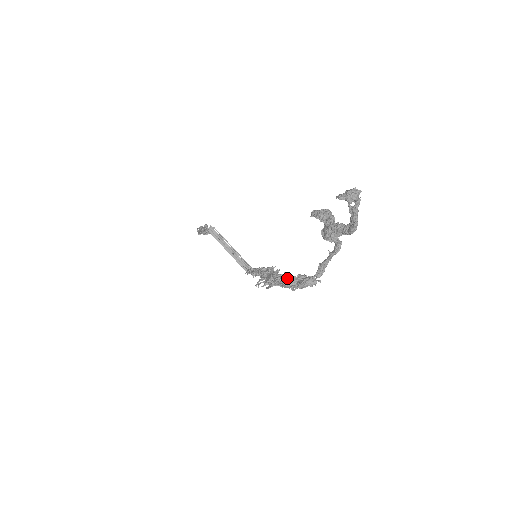
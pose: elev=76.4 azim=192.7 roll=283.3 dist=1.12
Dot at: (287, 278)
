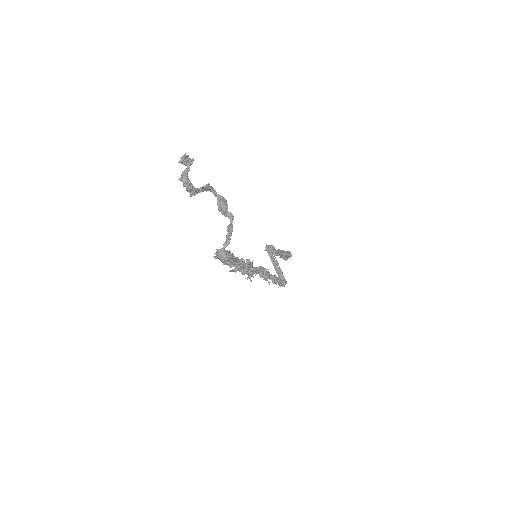
Dot at: (233, 259)
